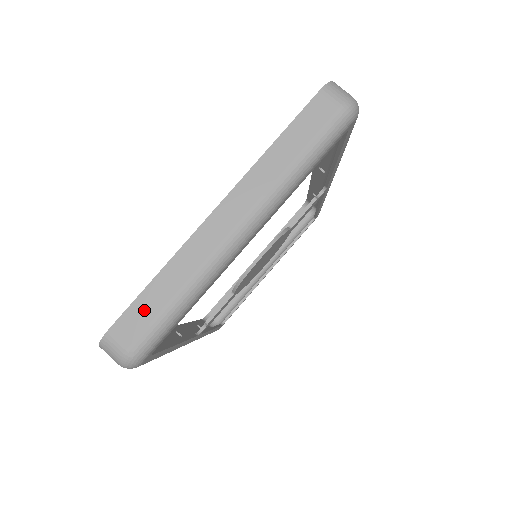
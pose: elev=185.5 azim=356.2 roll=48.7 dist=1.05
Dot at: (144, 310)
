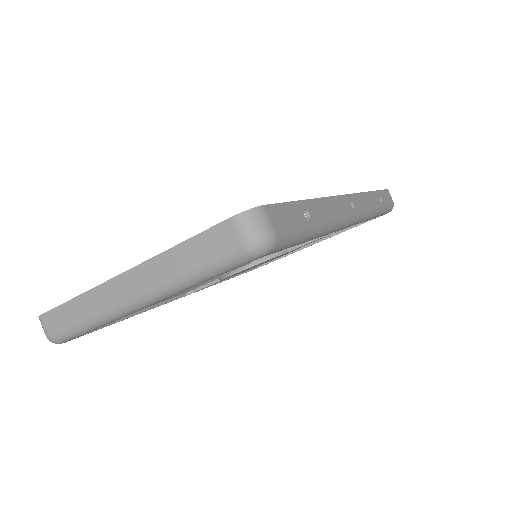
Dot at: (62, 316)
